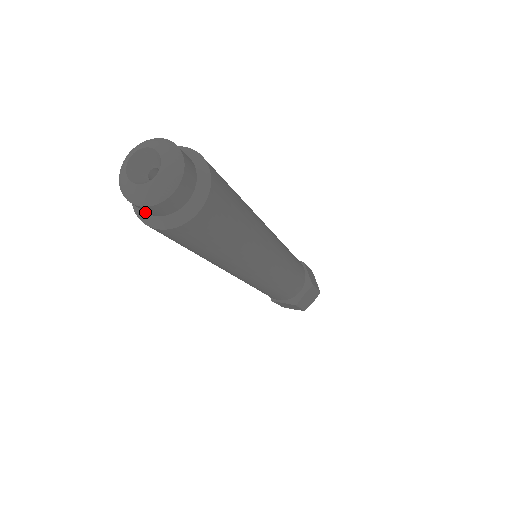
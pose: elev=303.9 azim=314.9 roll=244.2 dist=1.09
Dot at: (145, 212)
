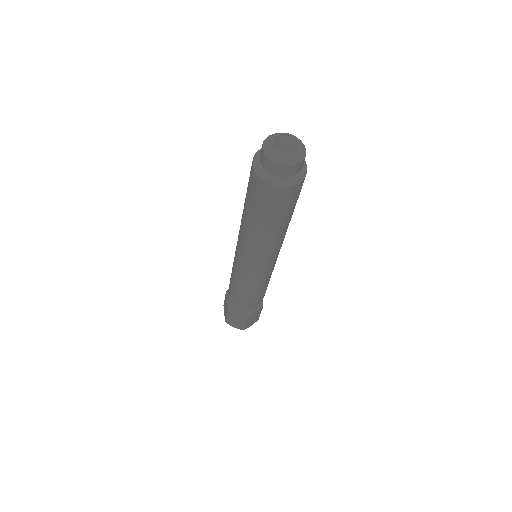
Dot at: (288, 177)
